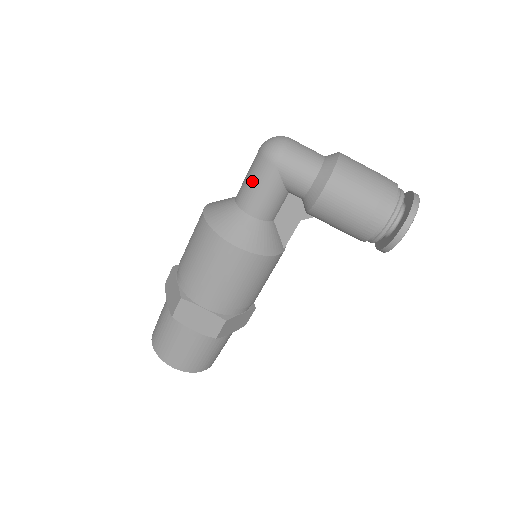
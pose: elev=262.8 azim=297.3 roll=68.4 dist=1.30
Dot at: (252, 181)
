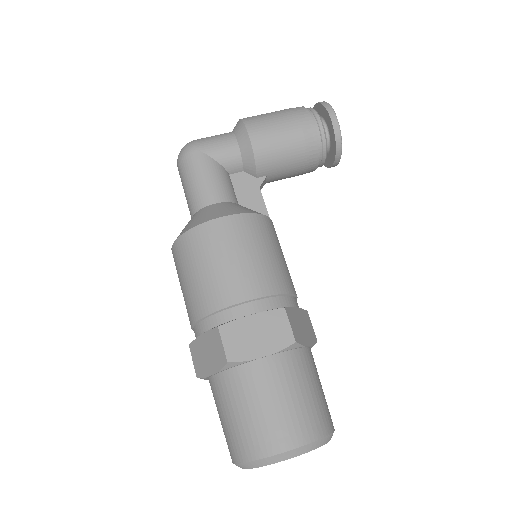
Dot at: (191, 181)
